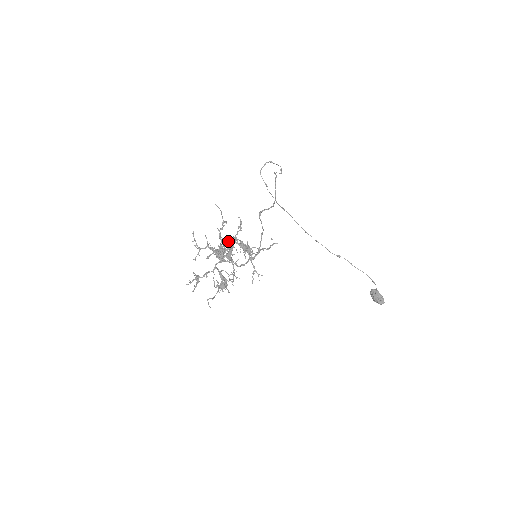
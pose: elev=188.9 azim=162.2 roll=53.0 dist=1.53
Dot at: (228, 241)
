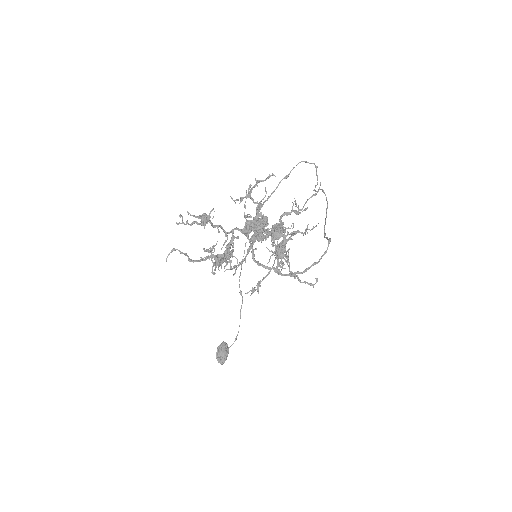
Dot at: (285, 230)
